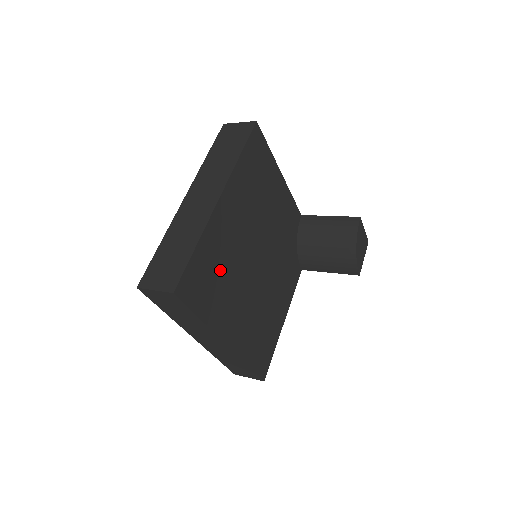
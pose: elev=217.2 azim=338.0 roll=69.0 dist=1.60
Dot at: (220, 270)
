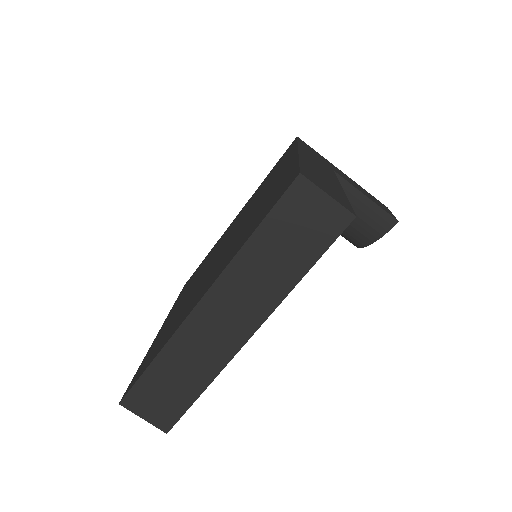
Dot at: occluded
